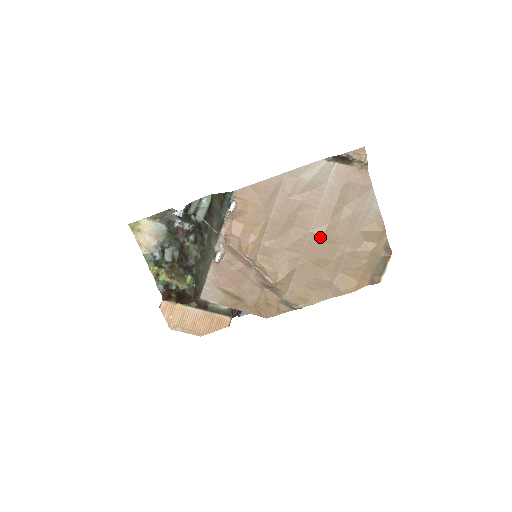
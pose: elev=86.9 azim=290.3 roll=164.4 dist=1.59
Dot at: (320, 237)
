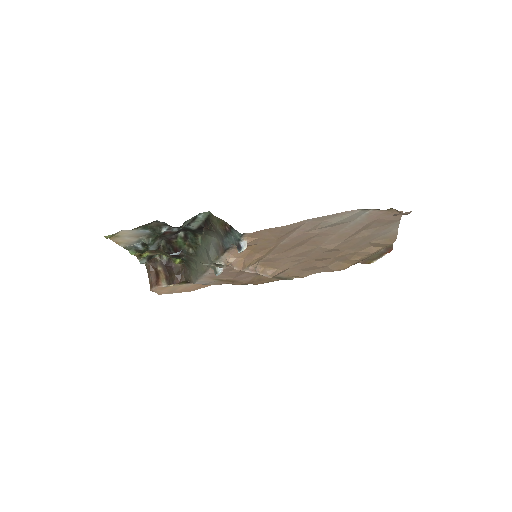
Dot at: (328, 250)
